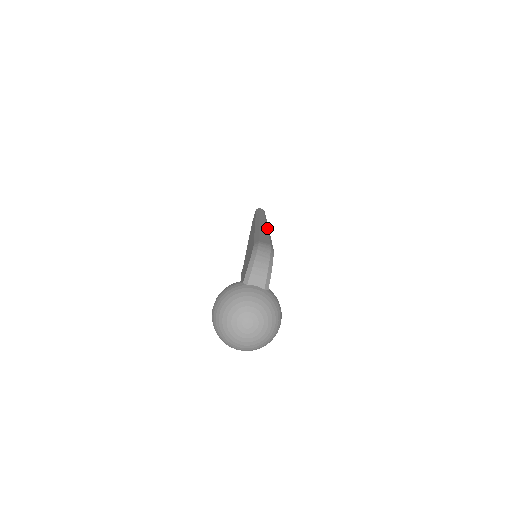
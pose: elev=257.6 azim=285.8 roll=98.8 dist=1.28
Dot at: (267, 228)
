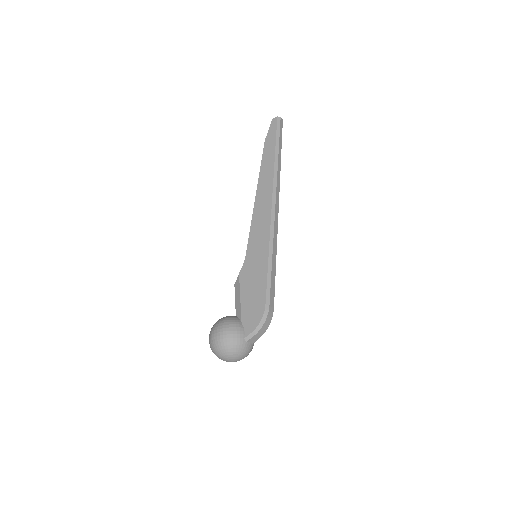
Dot at: occluded
